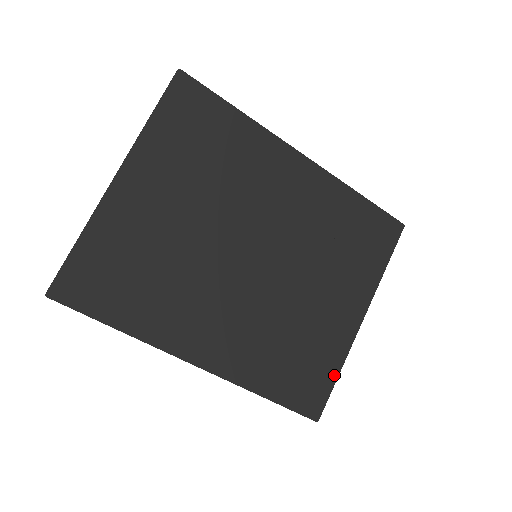
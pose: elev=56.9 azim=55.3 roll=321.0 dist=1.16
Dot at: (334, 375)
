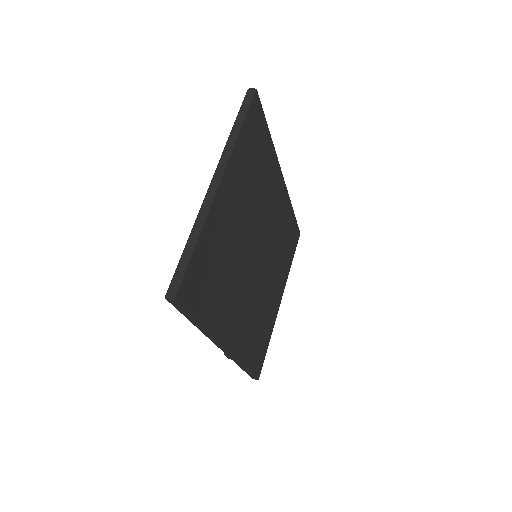
Dot at: (268, 344)
